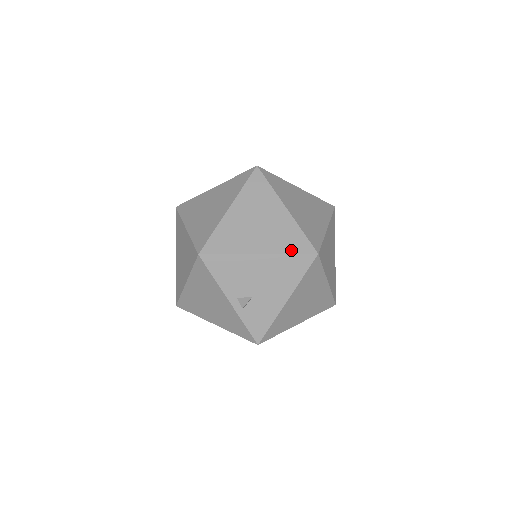
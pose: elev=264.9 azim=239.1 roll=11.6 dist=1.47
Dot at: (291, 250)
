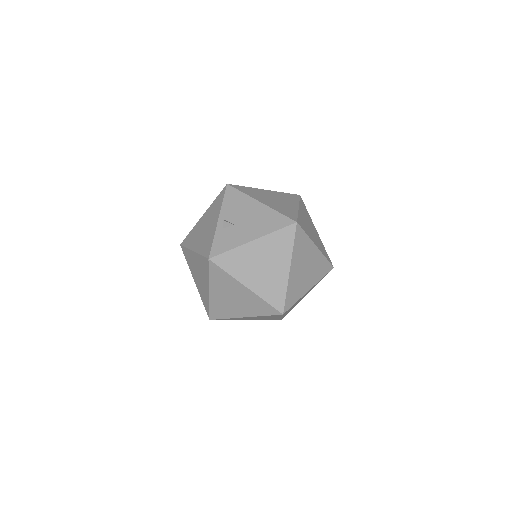
Dot at: (282, 212)
